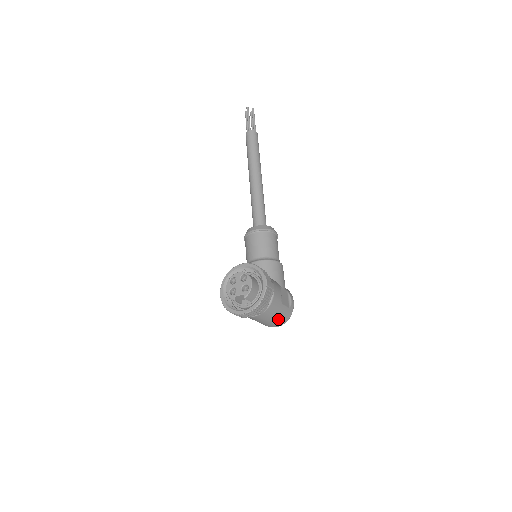
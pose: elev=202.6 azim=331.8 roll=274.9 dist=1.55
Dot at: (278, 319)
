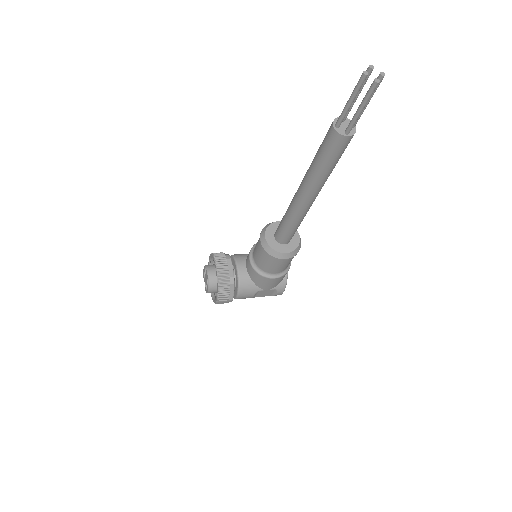
Dot at: occluded
